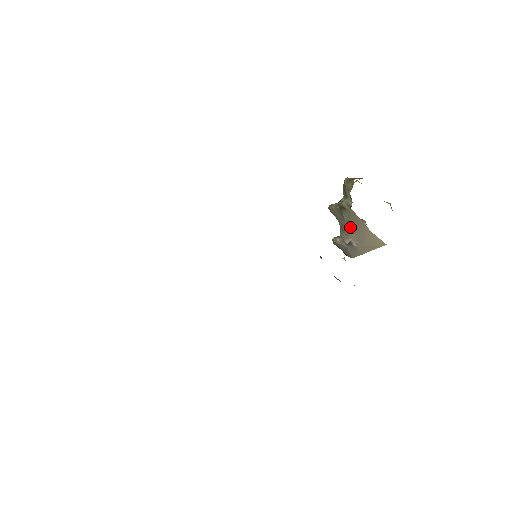
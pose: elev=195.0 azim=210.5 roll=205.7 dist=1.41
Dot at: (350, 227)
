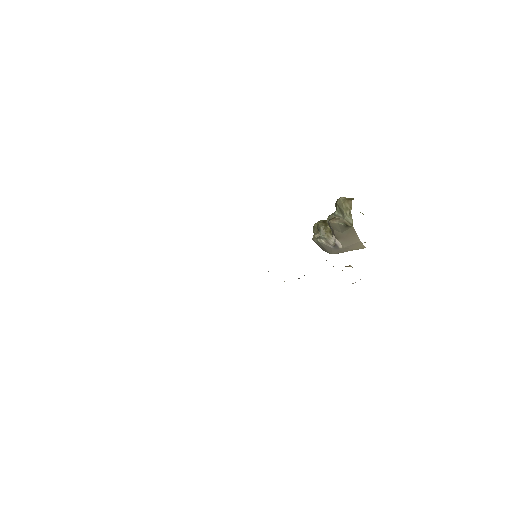
Dot at: (344, 237)
